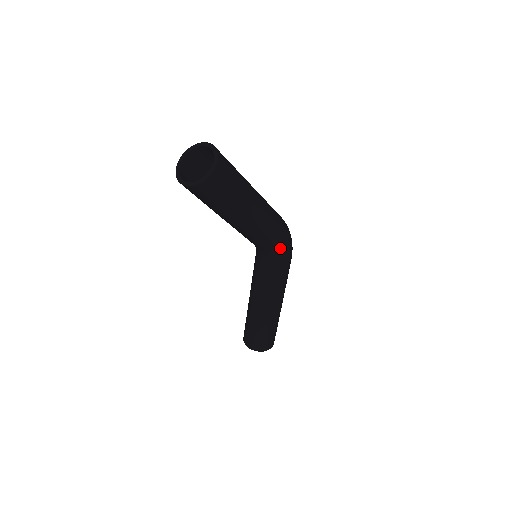
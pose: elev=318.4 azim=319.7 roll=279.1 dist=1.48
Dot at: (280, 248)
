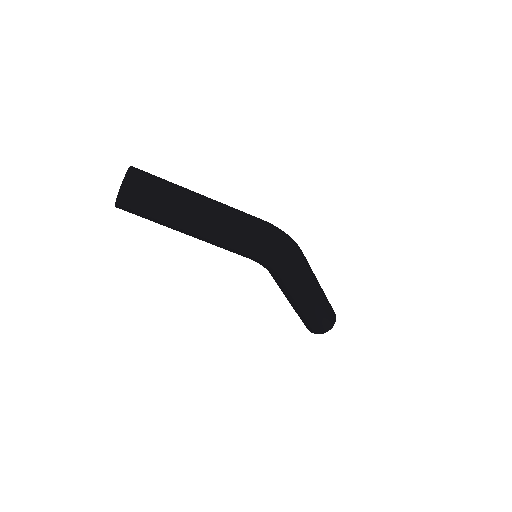
Dot at: (259, 262)
